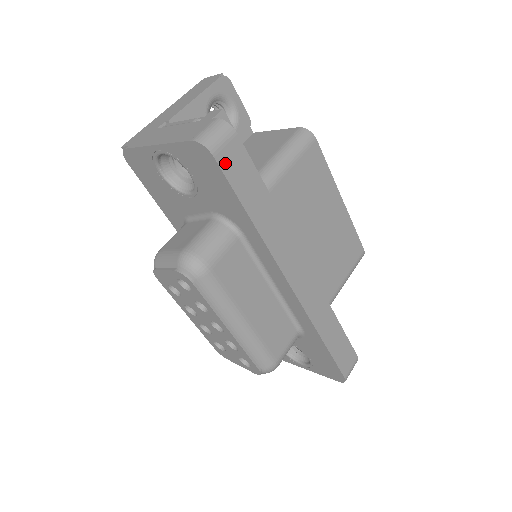
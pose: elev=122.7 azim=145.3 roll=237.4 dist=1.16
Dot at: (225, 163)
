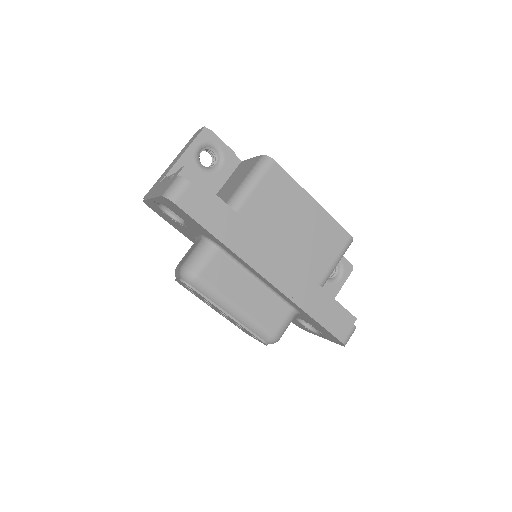
Dot at: (186, 206)
